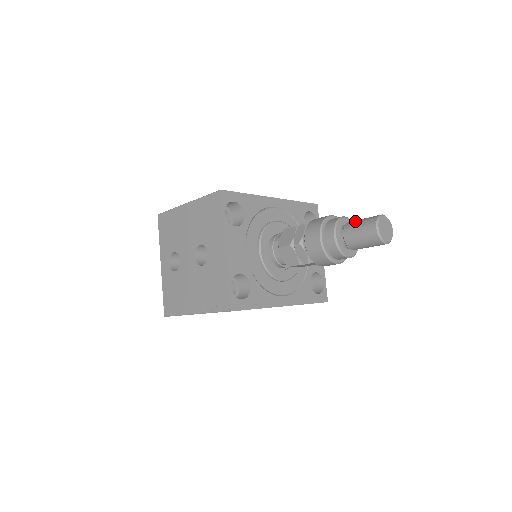
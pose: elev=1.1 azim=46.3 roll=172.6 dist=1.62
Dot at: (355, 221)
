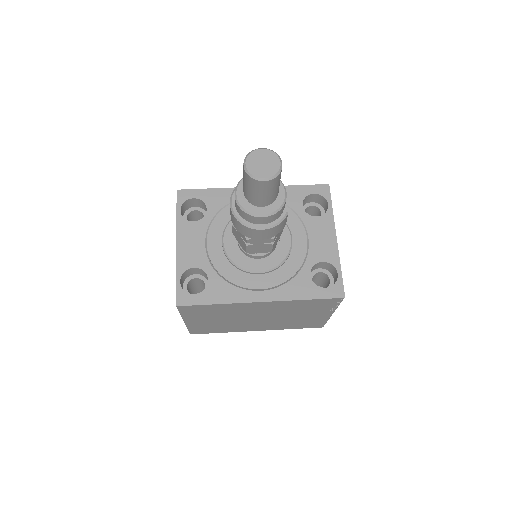
Dot at: occluded
